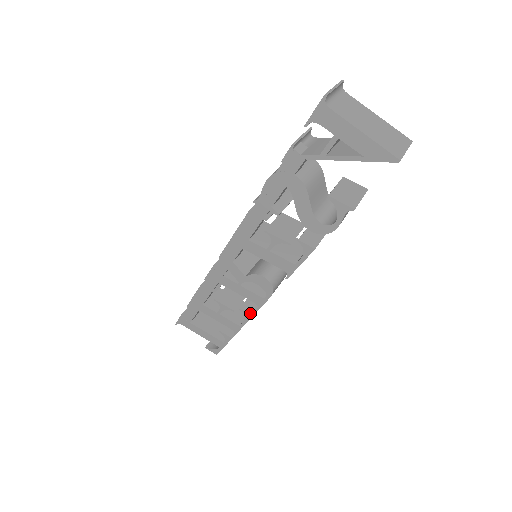
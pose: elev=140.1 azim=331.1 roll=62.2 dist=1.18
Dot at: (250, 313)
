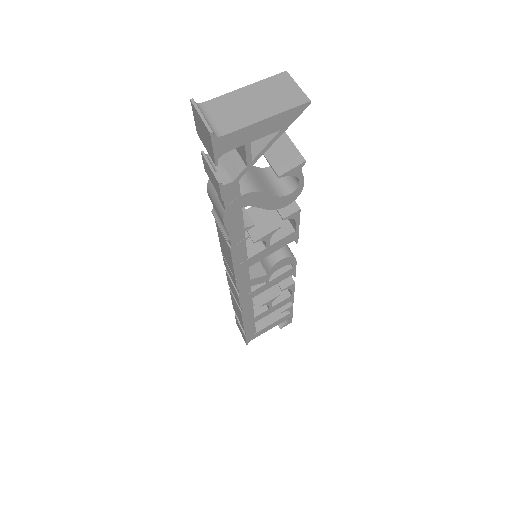
Dot at: (291, 283)
